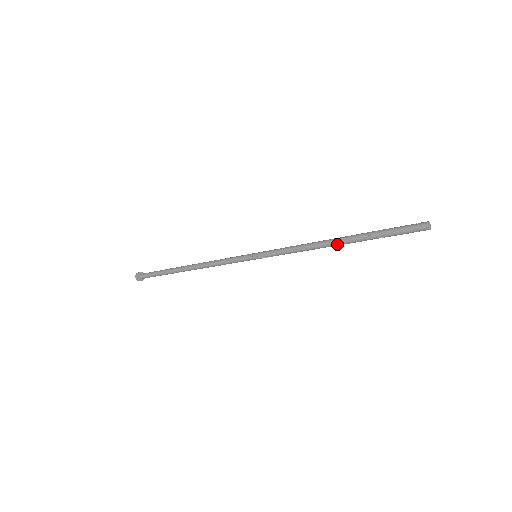
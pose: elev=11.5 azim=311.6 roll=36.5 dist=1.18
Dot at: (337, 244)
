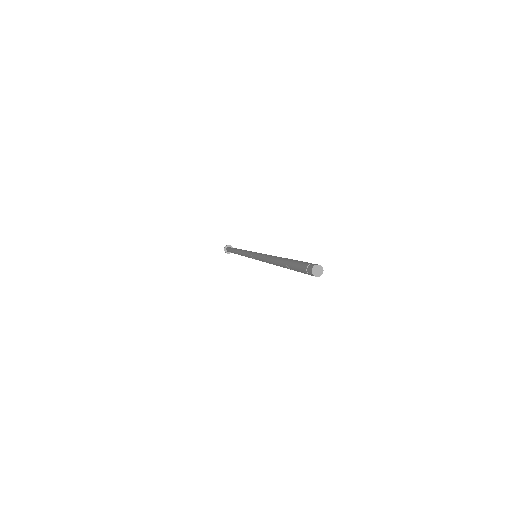
Dot at: (280, 266)
